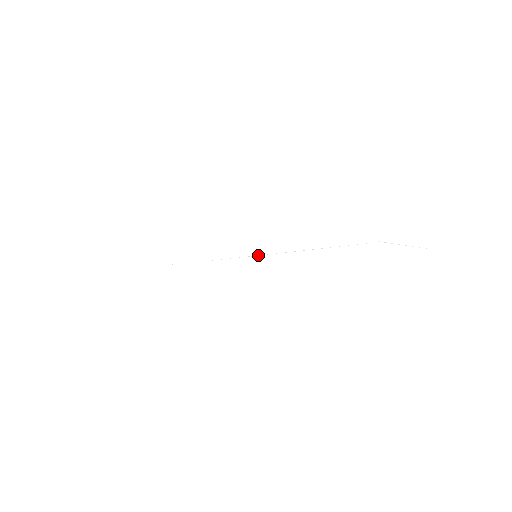
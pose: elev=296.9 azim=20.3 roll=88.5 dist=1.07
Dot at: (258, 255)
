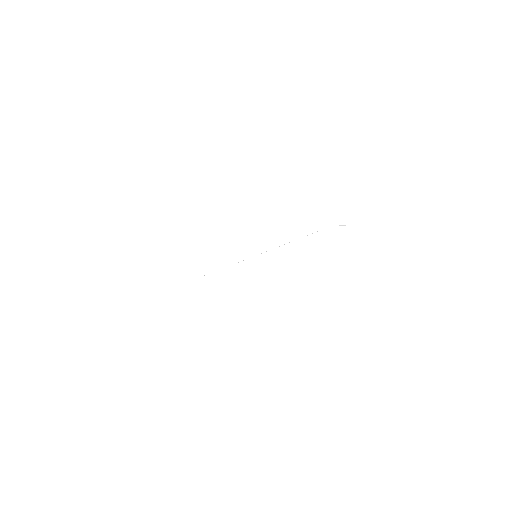
Dot at: occluded
